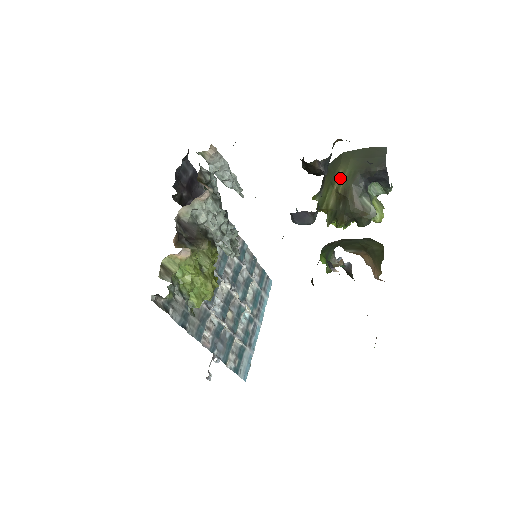
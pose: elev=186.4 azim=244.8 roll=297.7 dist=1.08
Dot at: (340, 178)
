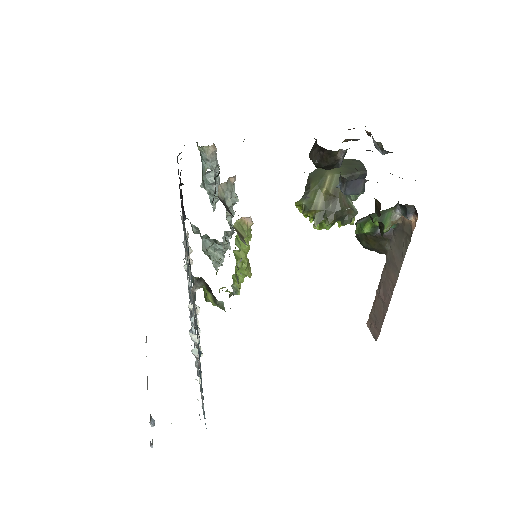
Dot at: (329, 181)
